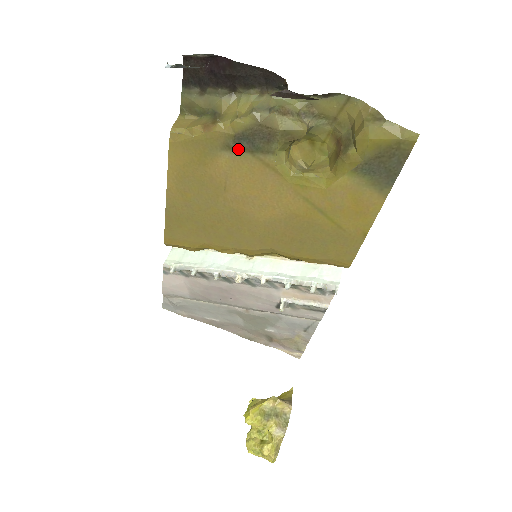
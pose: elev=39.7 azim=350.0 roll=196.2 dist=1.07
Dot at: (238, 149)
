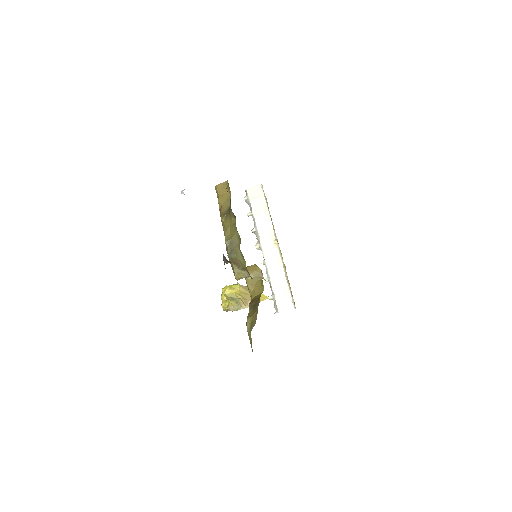
Dot at: occluded
